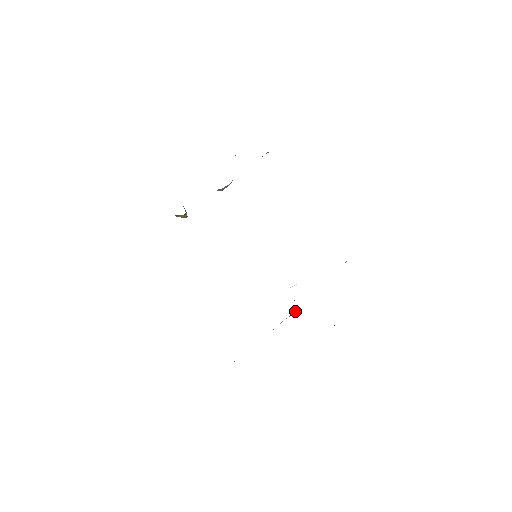
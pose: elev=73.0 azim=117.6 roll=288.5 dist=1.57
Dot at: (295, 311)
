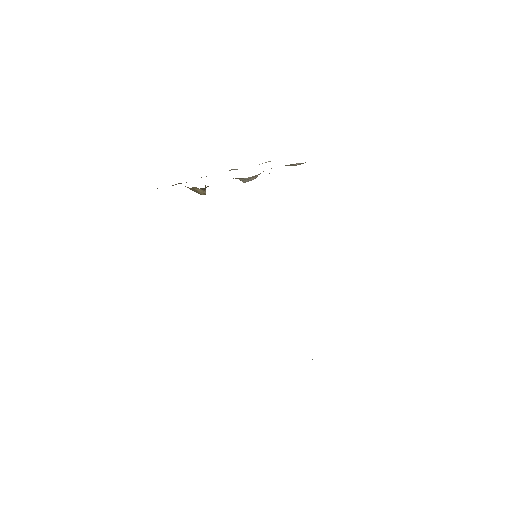
Dot at: occluded
